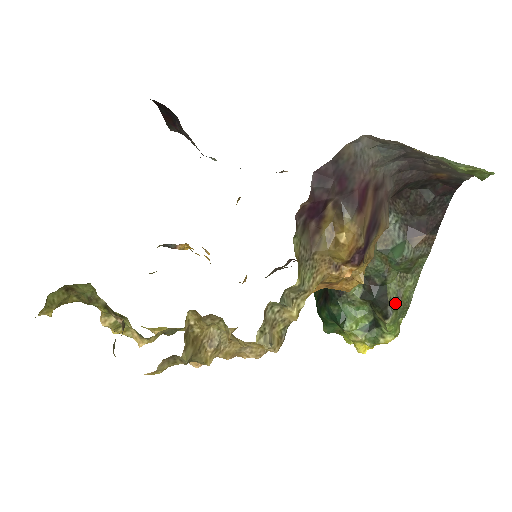
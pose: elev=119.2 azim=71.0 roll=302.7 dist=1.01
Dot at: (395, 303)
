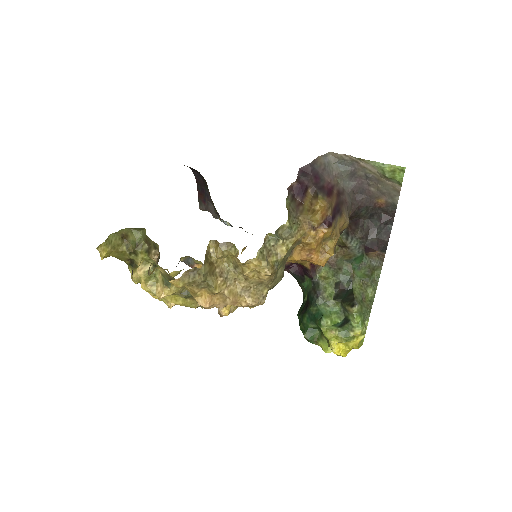
Dot at: (360, 300)
